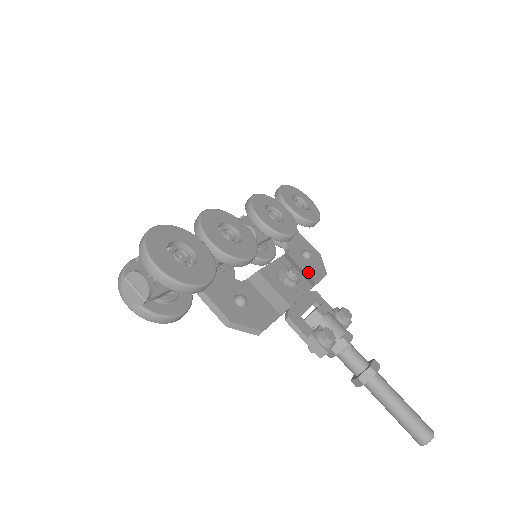
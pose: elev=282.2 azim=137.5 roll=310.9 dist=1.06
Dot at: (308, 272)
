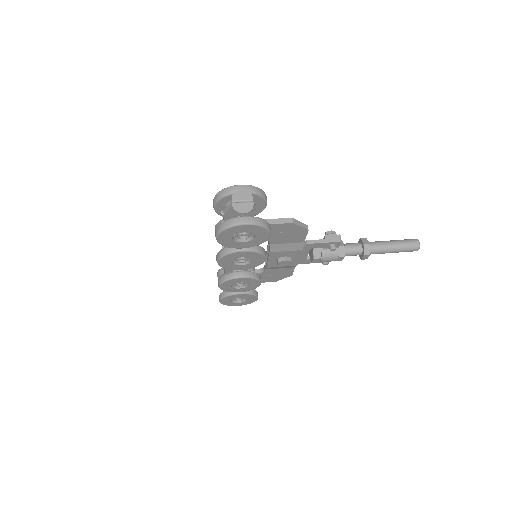
Dot at: occluded
